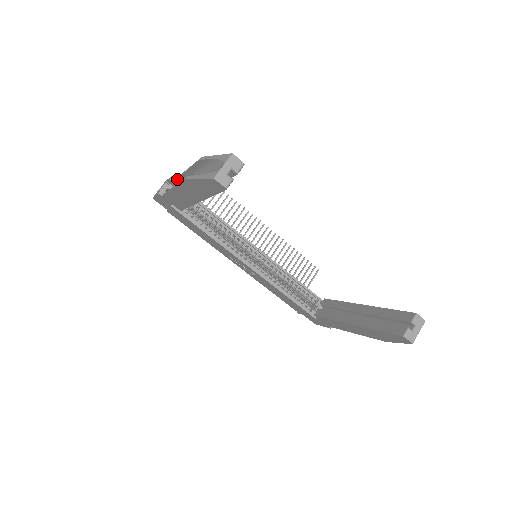
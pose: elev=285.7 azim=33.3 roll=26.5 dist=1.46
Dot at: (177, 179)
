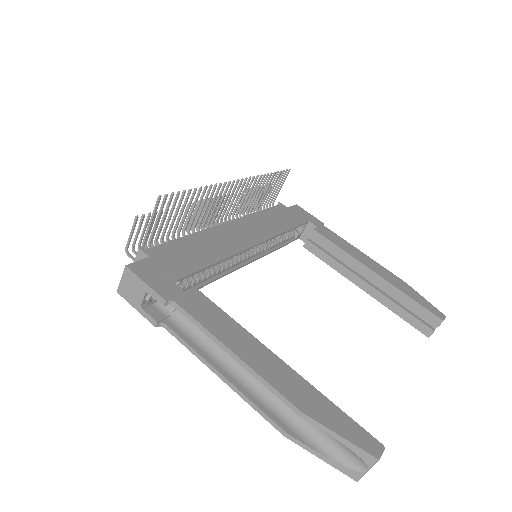
Dot at: occluded
